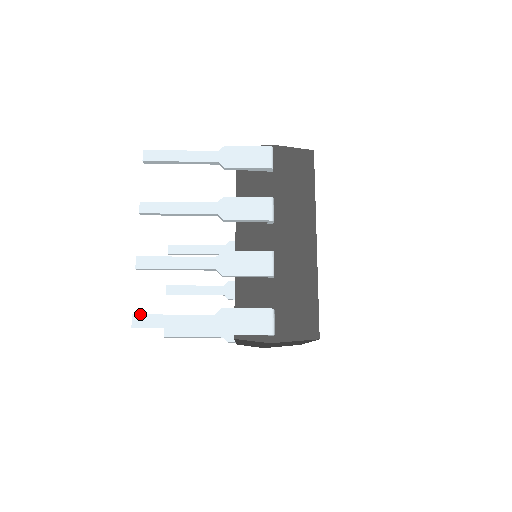
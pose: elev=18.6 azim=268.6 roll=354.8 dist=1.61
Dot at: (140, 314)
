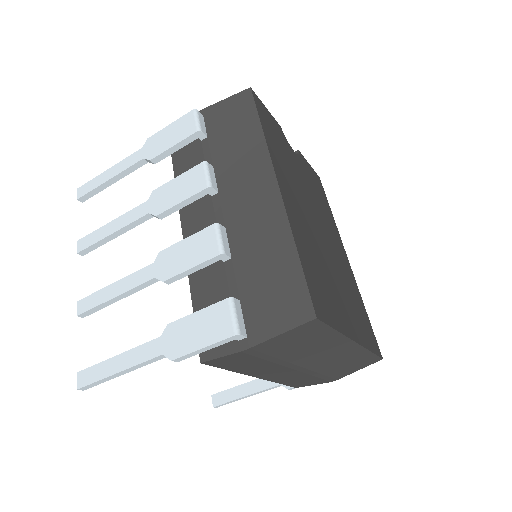
Dot at: (84, 369)
